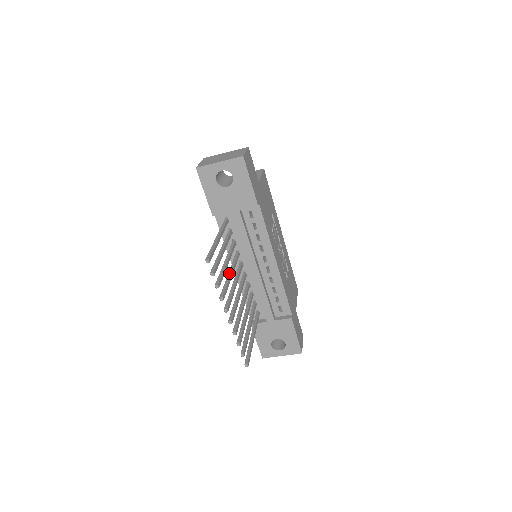
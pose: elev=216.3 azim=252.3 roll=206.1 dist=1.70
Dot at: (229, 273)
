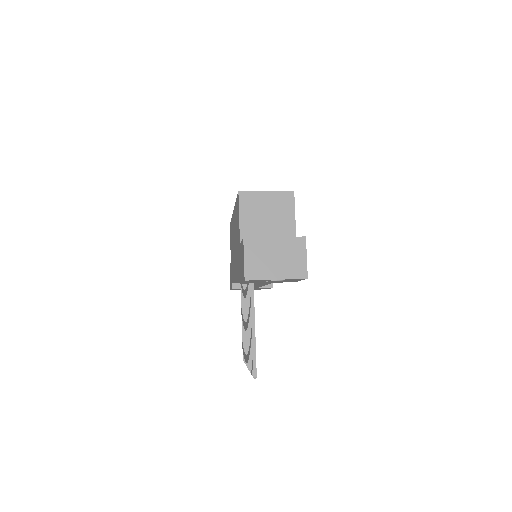
Dot at: occluded
